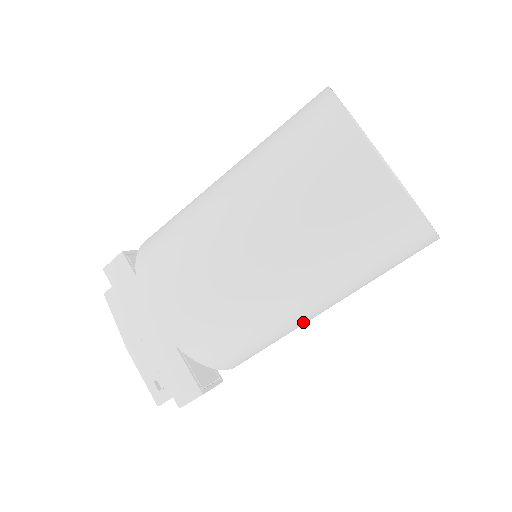
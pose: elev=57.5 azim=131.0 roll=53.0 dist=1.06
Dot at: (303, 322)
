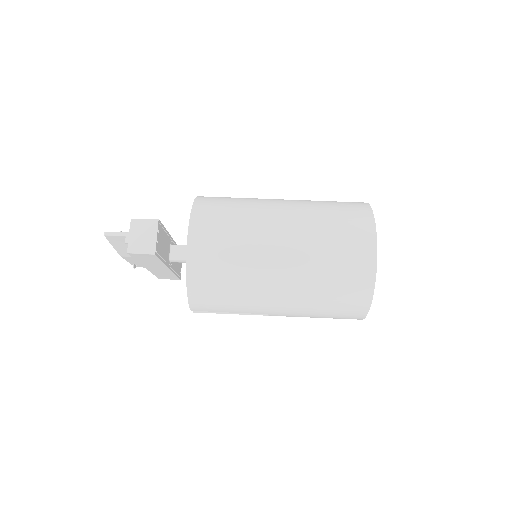
Dot at: (264, 231)
